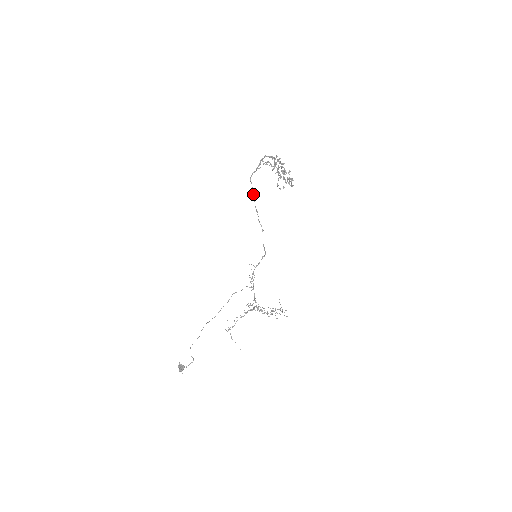
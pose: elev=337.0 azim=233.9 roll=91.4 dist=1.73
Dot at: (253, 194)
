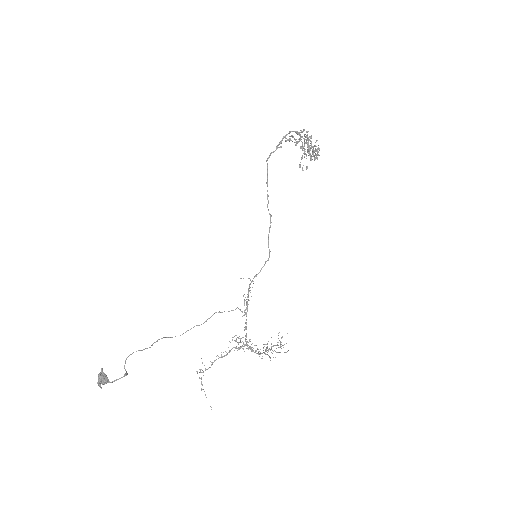
Dot at: (267, 176)
